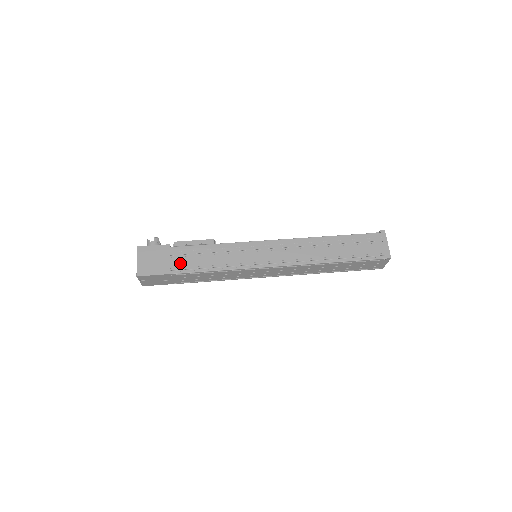
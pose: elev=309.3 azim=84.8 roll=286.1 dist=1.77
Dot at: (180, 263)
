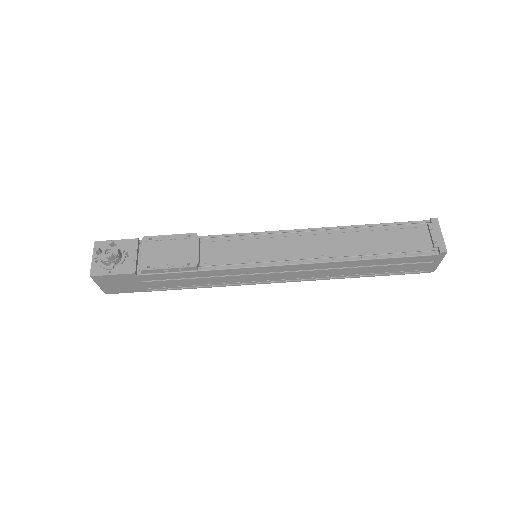
Dot at: (156, 285)
